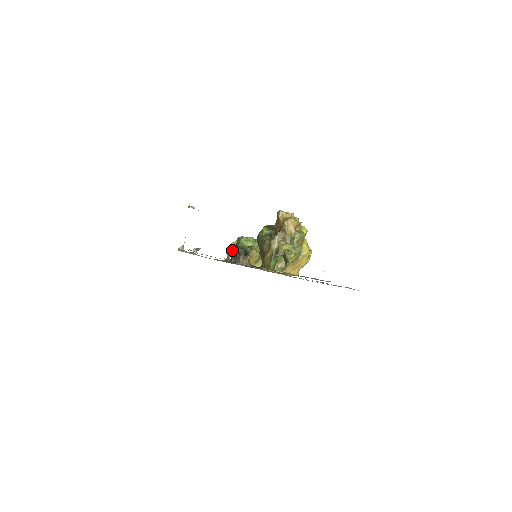
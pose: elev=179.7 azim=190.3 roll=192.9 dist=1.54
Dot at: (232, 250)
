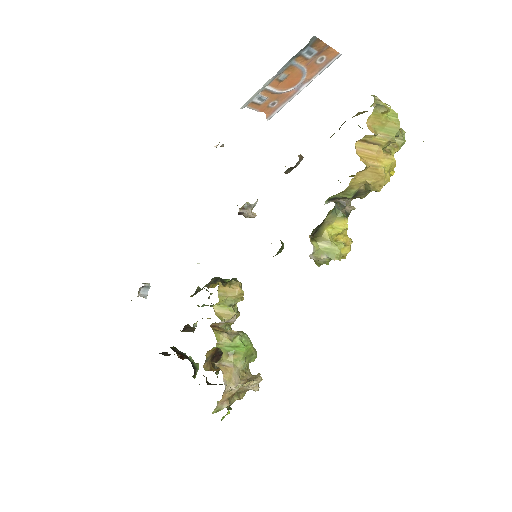
Dot at: (248, 213)
